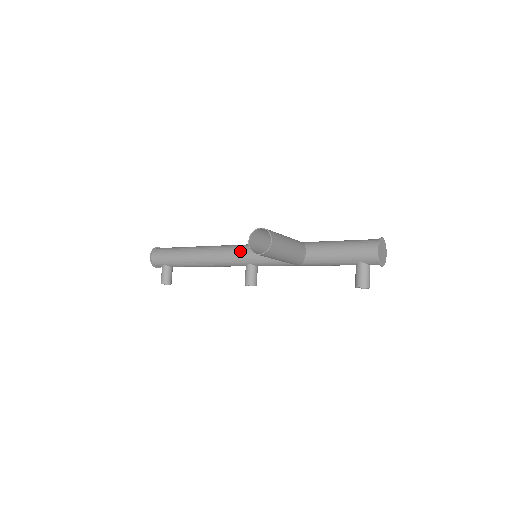
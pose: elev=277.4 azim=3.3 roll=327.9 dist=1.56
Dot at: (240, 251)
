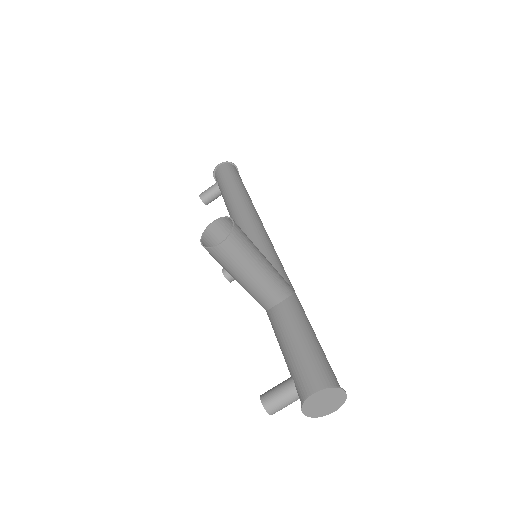
Dot at: (253, 236)
